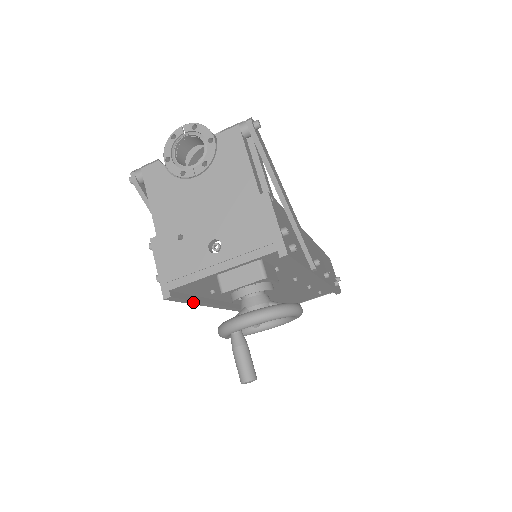
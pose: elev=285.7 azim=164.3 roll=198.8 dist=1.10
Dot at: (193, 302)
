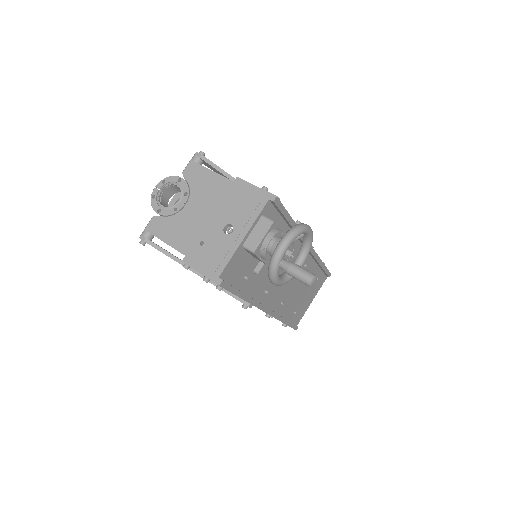
Dot at: (238, 293)
